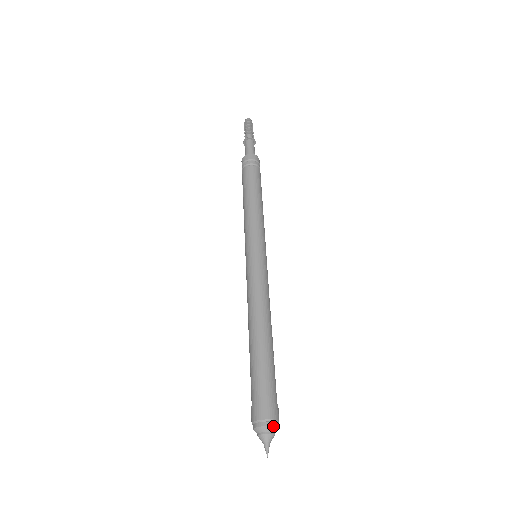
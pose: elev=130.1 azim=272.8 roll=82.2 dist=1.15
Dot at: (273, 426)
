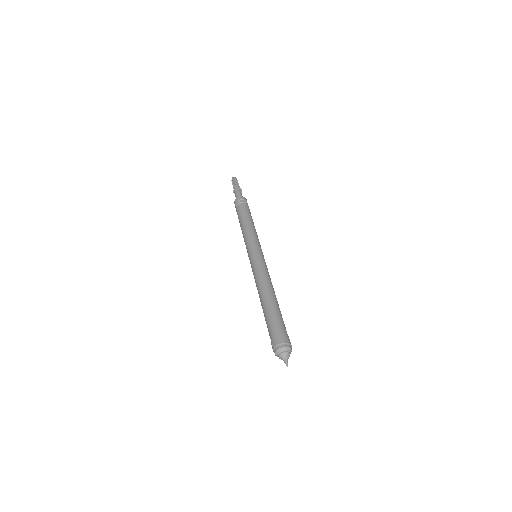
Dot at: (290, 348)
